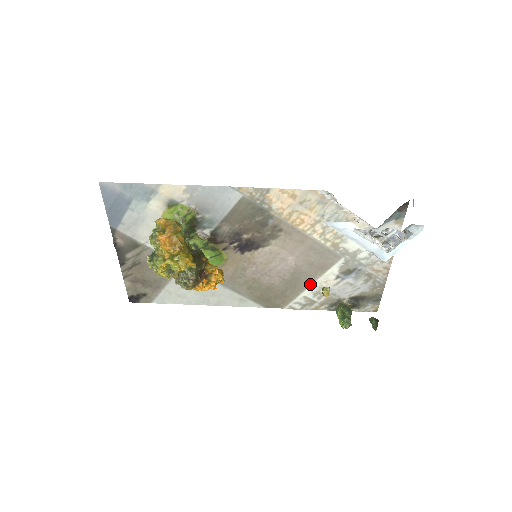
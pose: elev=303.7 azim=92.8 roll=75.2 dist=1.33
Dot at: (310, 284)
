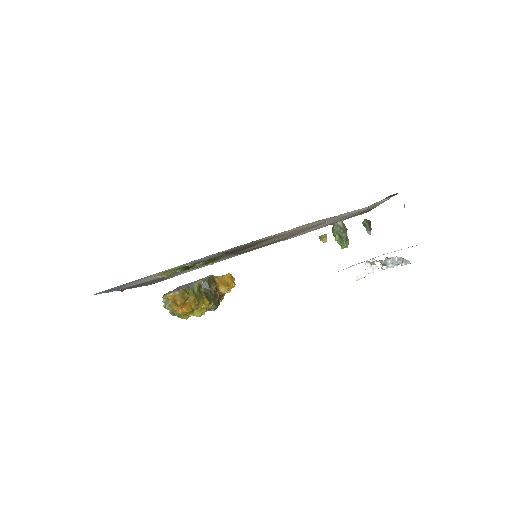
Dot at: (306, 231)
